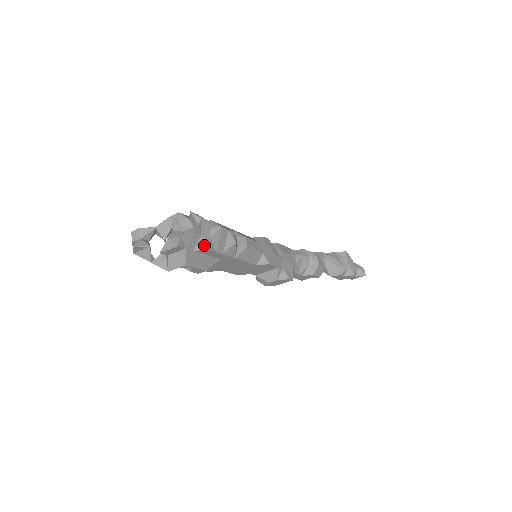
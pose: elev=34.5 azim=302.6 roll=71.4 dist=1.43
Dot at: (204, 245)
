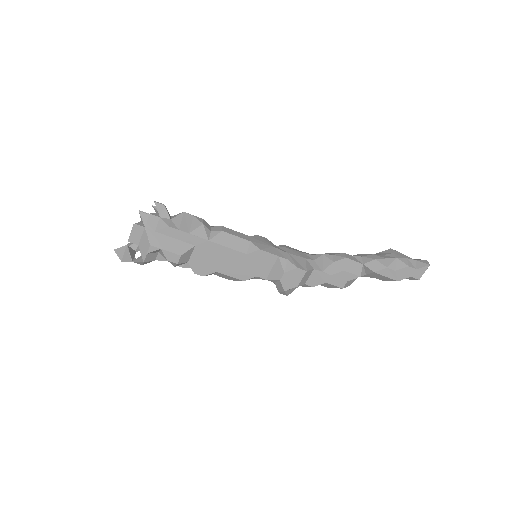
Dot at: (163, 224)
